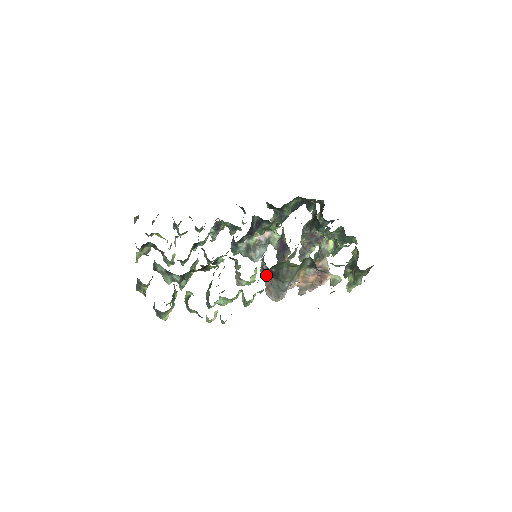
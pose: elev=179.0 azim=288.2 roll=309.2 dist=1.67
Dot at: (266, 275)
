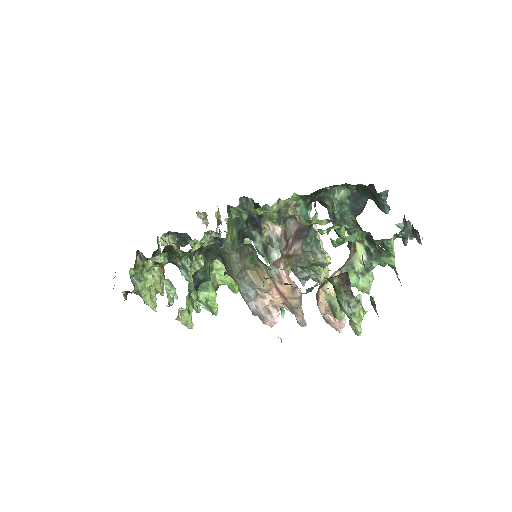
Dot at: occluded
